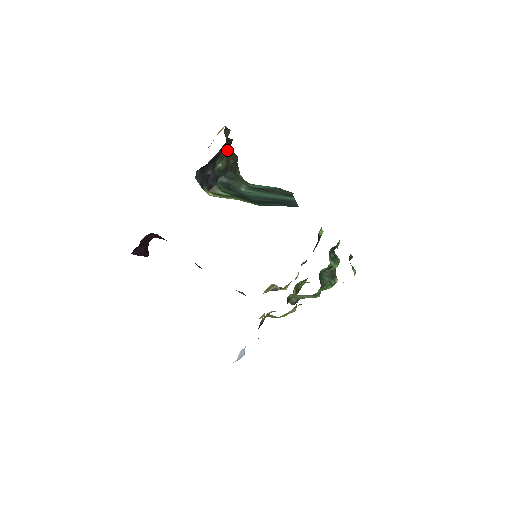
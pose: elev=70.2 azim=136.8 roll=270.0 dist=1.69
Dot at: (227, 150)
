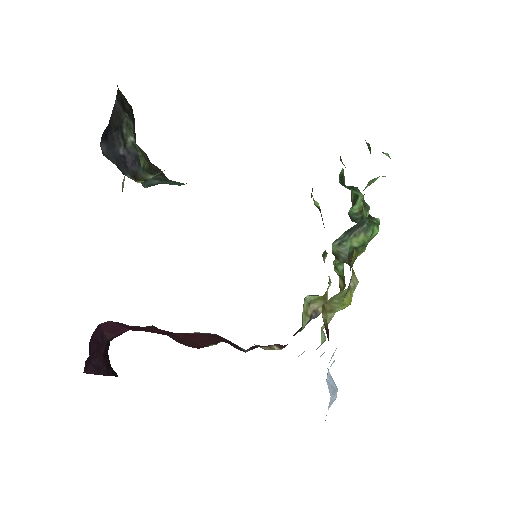
Dot at: (131, 119)
